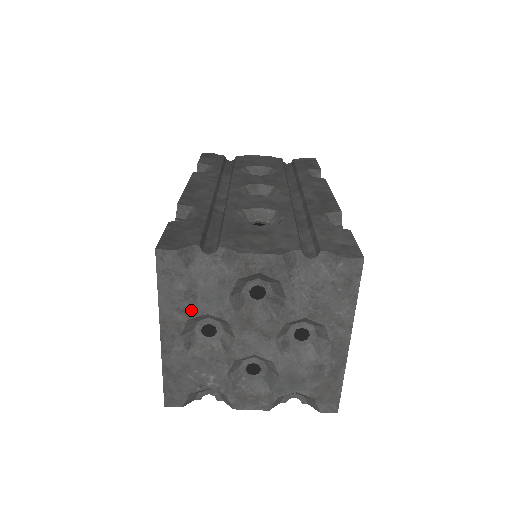
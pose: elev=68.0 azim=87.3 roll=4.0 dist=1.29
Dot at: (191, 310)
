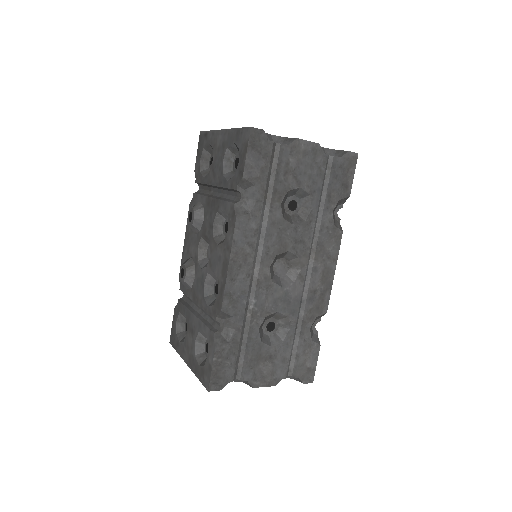
Dot at: occluded
